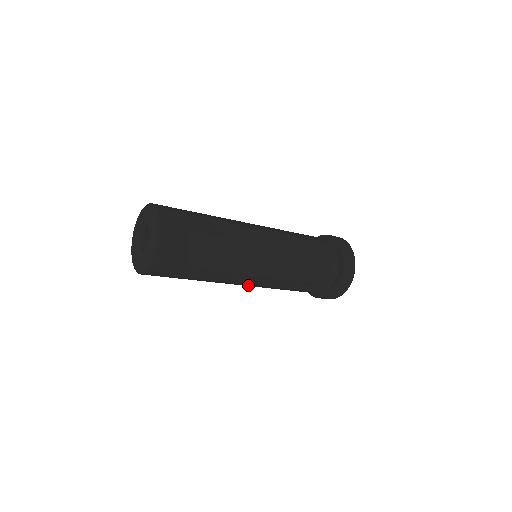
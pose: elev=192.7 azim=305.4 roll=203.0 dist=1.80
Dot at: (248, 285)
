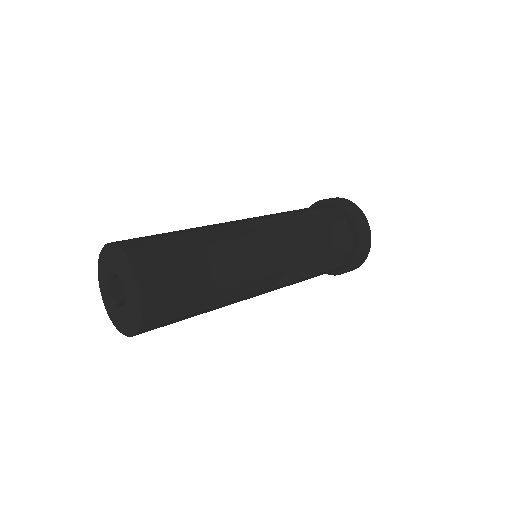
Dot at: (264, 292)
